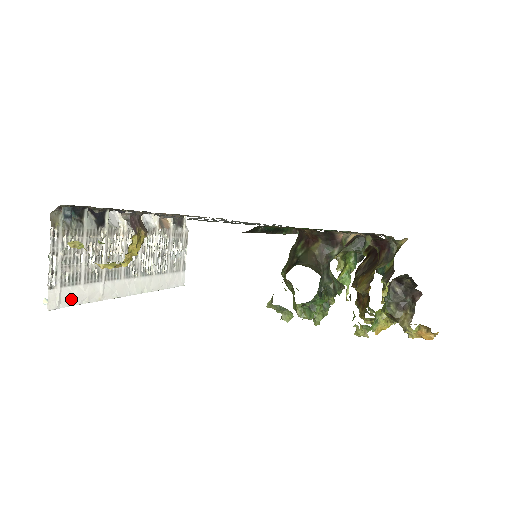
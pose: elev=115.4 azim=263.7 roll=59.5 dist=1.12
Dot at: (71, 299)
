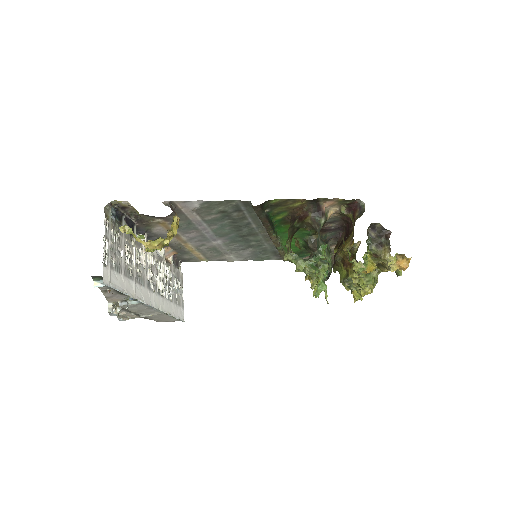
Dot at: (116, 284)
